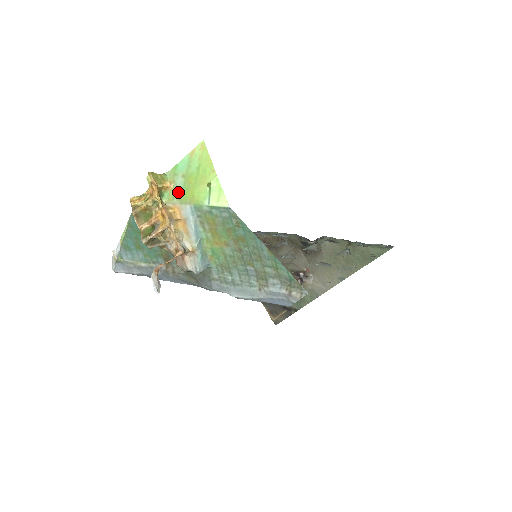
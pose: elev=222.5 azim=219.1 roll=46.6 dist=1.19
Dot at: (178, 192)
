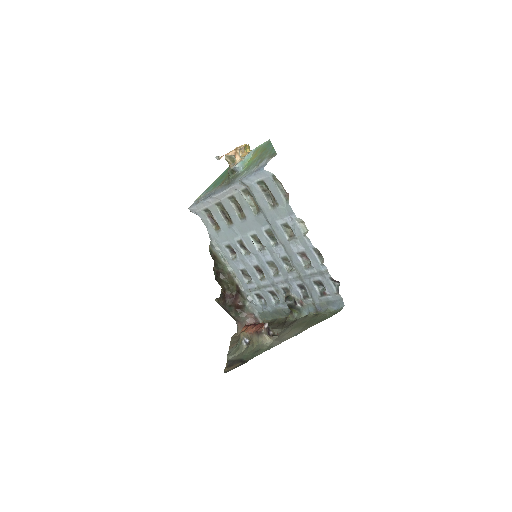
Dot at: occluded
